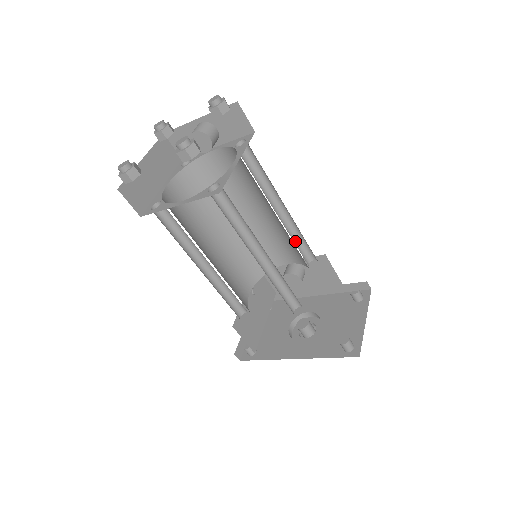
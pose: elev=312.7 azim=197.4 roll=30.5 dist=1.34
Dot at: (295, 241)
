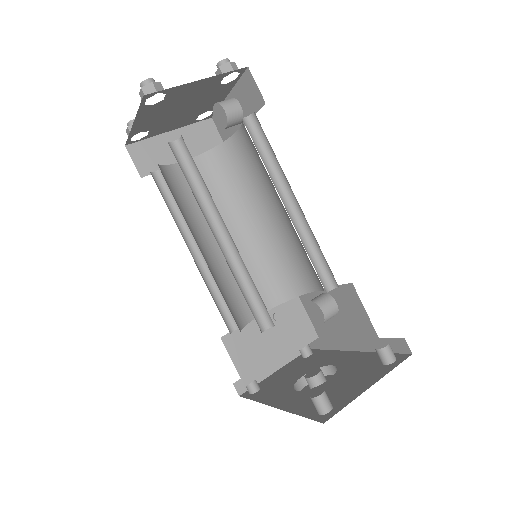
Dot at: (312, 253)
